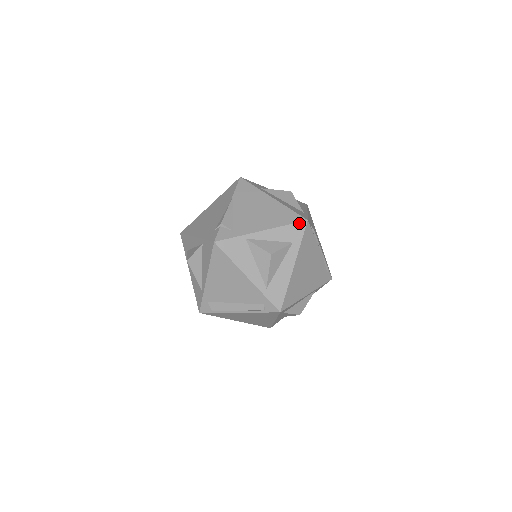
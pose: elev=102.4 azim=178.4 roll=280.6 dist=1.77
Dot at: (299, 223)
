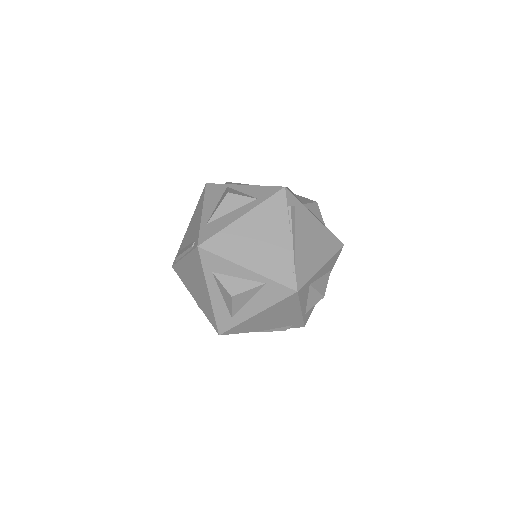
Dot at: (276, 187)
